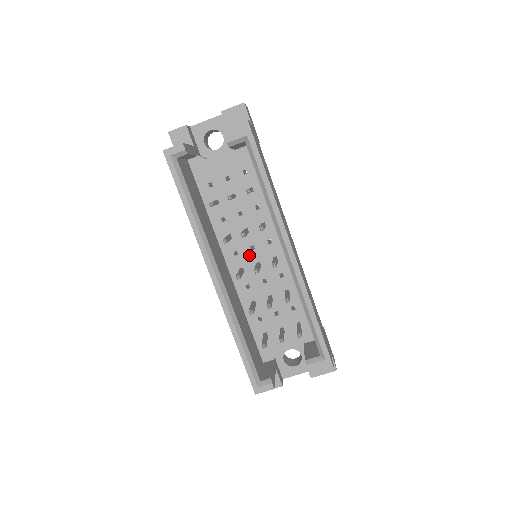
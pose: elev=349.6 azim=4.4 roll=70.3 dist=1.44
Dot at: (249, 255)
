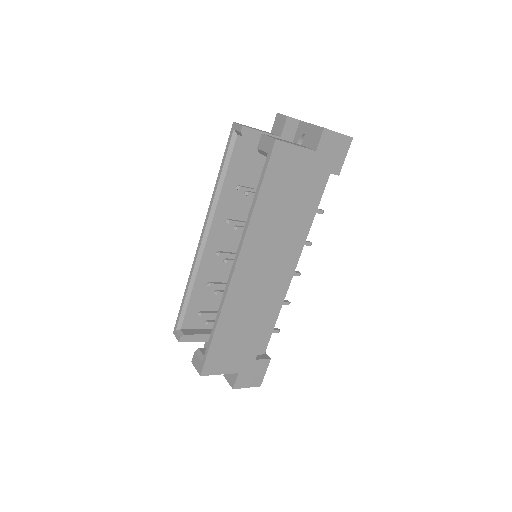
Dot at: occluded
